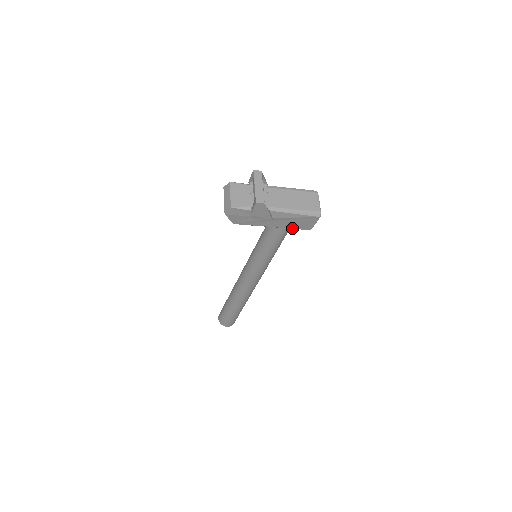
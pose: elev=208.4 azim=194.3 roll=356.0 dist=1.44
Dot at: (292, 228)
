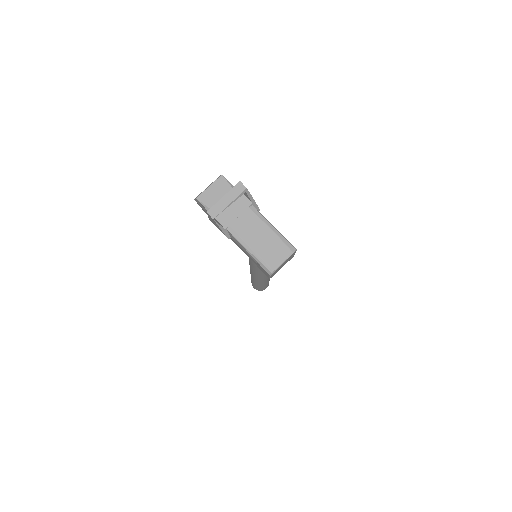
Dot at: (253, 261)
